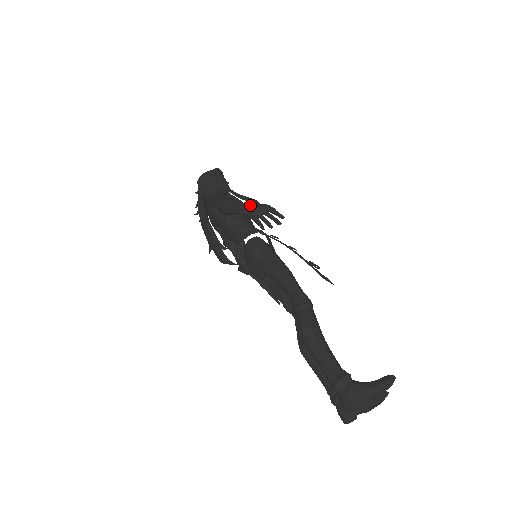
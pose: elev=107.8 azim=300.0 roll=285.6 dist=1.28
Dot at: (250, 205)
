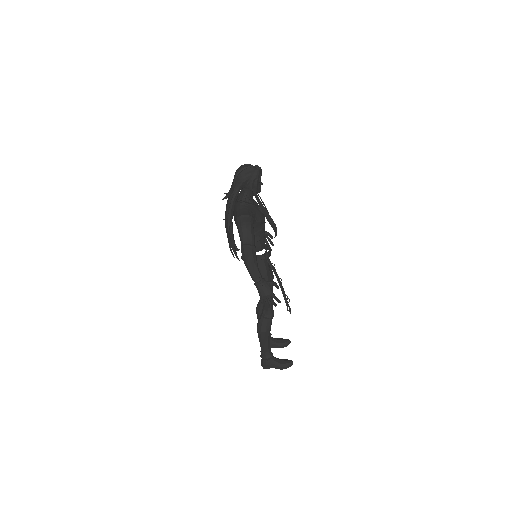
Dot at: (263, 286)
